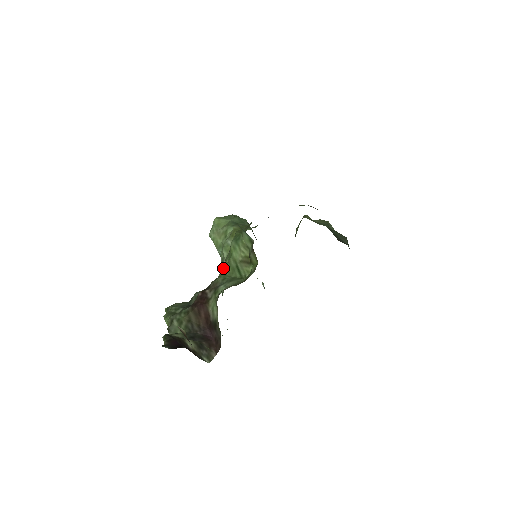
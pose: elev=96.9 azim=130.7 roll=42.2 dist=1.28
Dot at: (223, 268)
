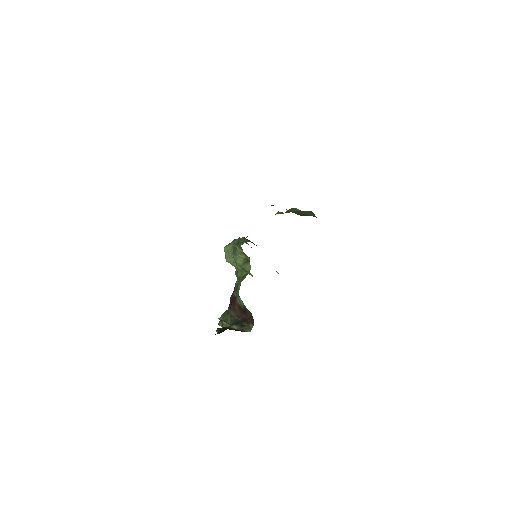
Dot at: (236, 274)
